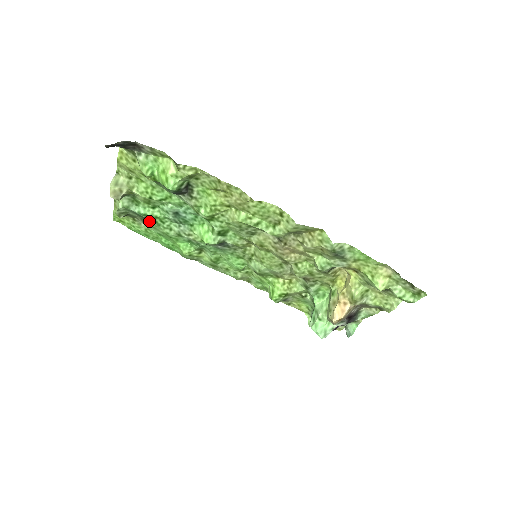
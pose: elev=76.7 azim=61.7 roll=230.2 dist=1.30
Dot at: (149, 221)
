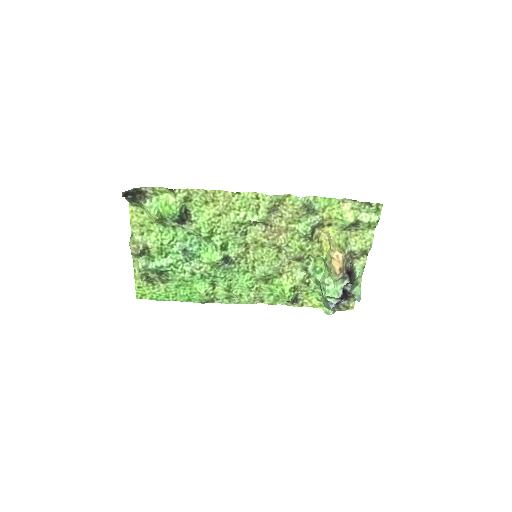
Dot at: (166, 274)
